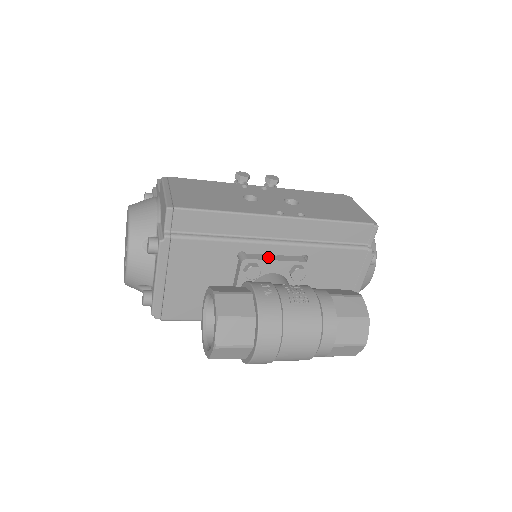
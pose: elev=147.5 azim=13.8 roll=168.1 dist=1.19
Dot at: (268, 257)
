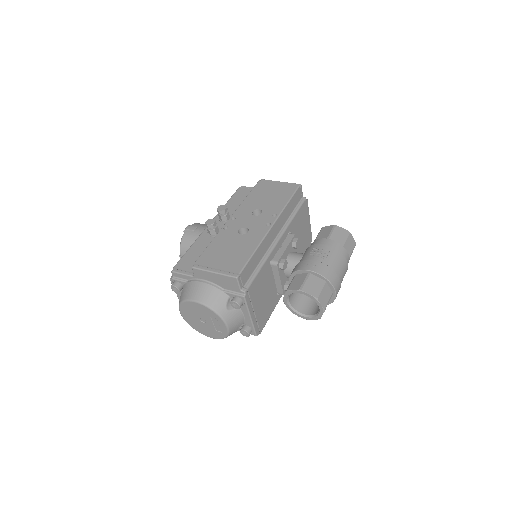
Dot at: (281, 250)
